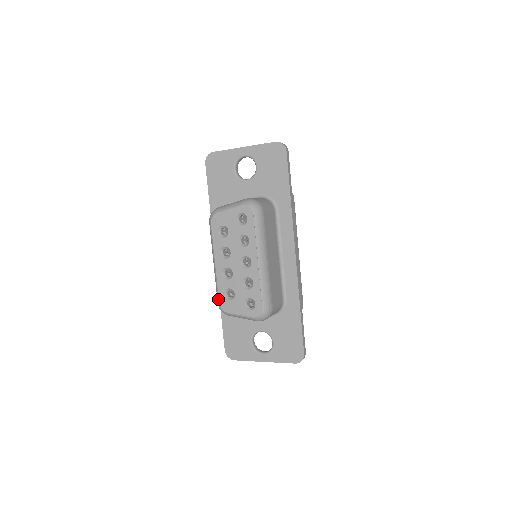
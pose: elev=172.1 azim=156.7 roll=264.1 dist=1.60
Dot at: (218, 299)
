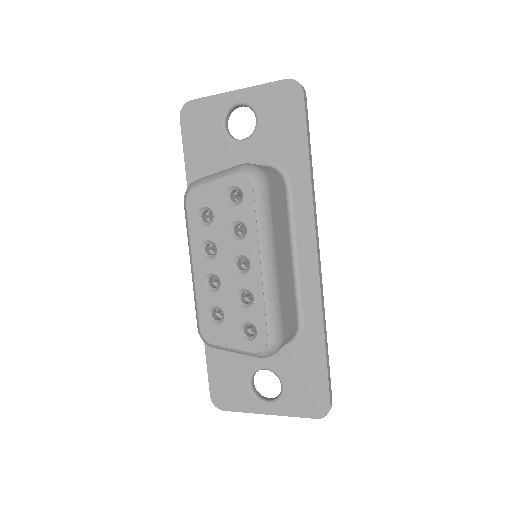
Dot at: (198, 323)
